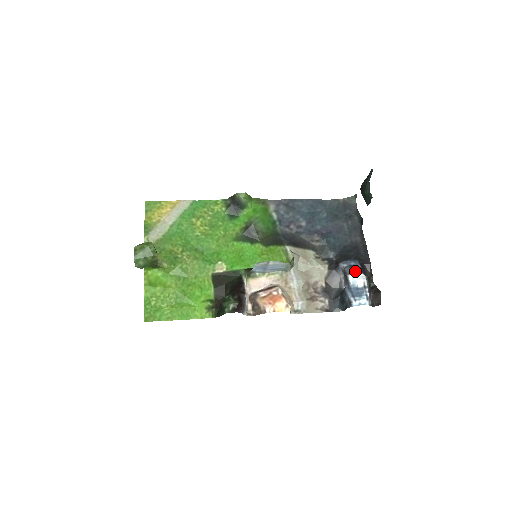
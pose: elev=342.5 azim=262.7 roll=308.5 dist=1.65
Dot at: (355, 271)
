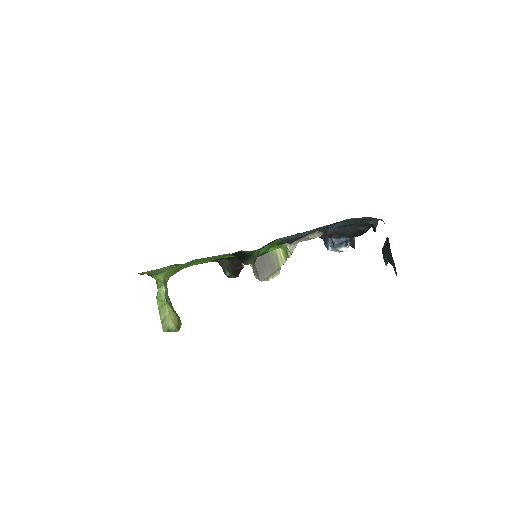
Dot at: (342, 246)
